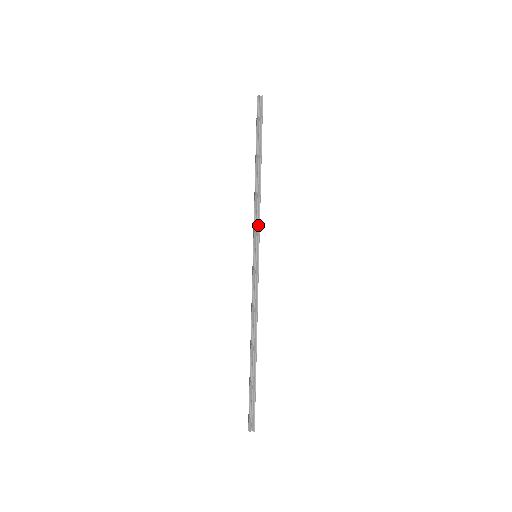
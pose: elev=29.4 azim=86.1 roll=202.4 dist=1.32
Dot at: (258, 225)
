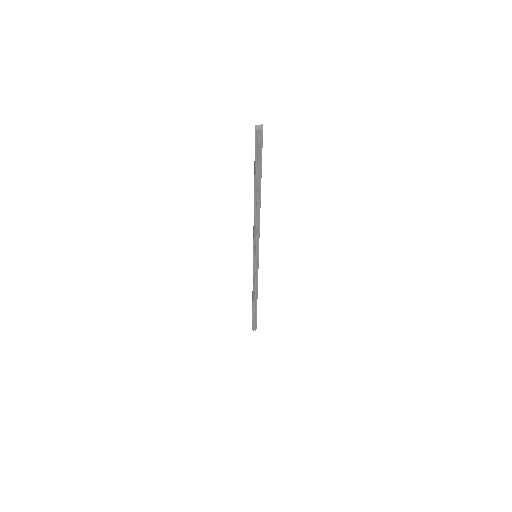
Dot at: (258, 241)
